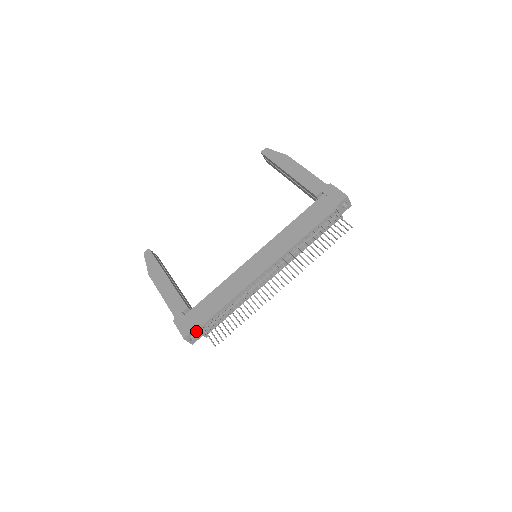
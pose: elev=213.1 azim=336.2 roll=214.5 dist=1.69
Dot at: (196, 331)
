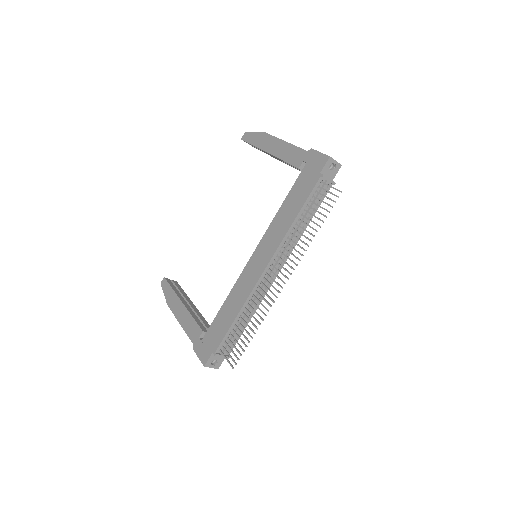
Dot at: occluded
